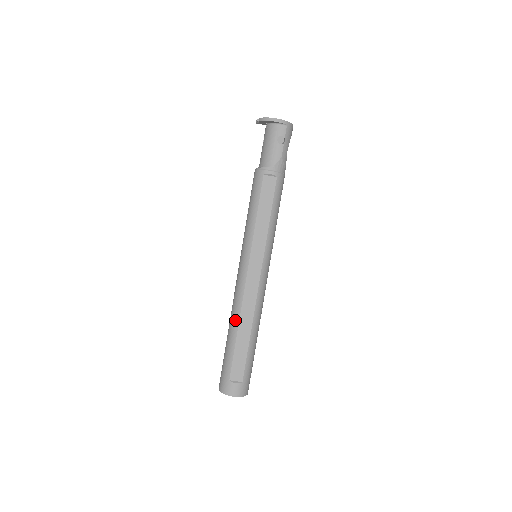
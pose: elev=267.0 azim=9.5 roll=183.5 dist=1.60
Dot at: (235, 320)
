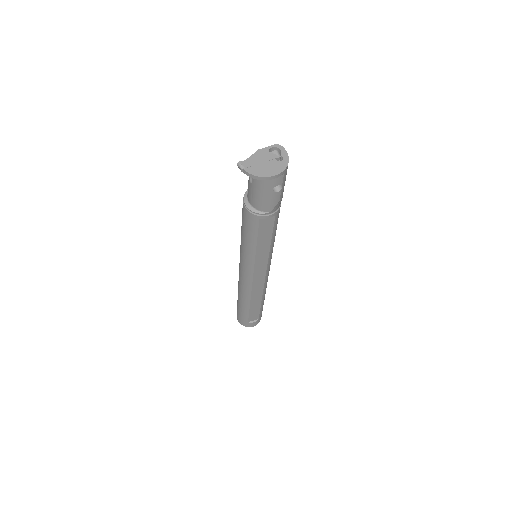
Dot at: (246, 299)
